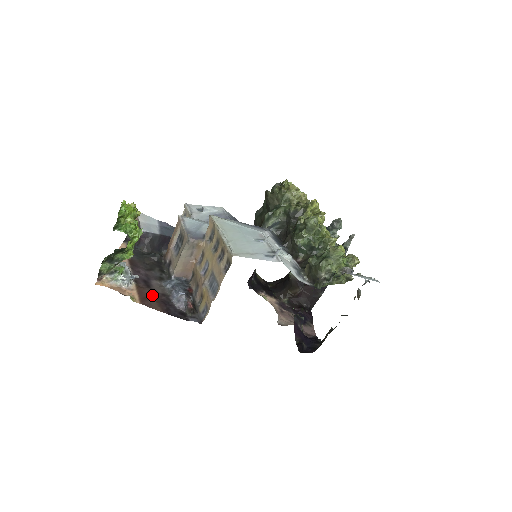
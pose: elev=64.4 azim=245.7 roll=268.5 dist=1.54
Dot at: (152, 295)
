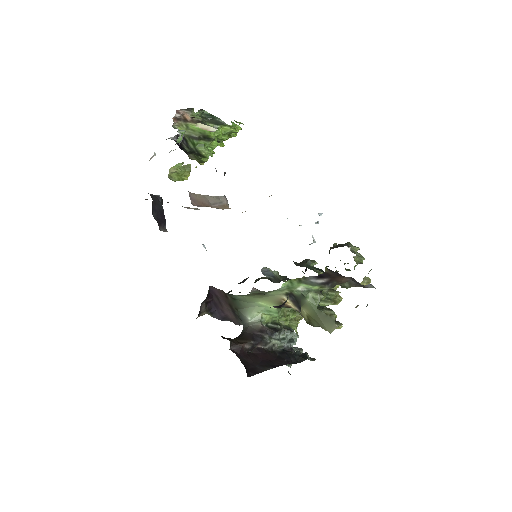
Dot at: occluded
